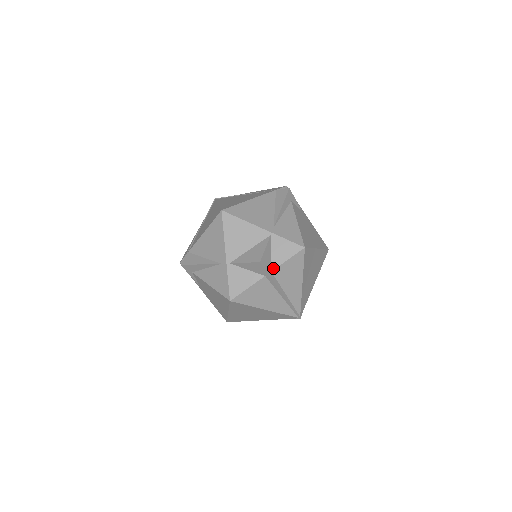
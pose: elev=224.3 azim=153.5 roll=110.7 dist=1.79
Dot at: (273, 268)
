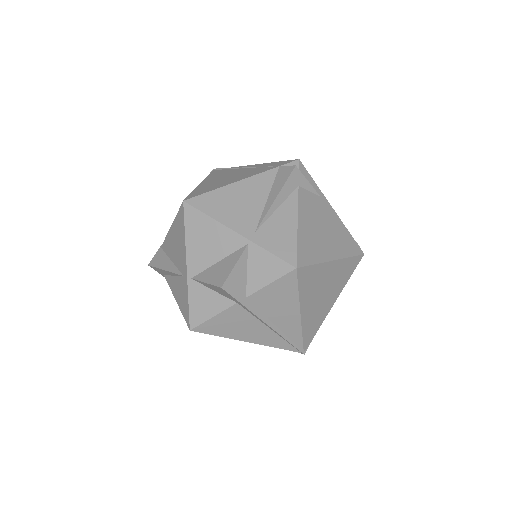
Dot at: (249, 293)
